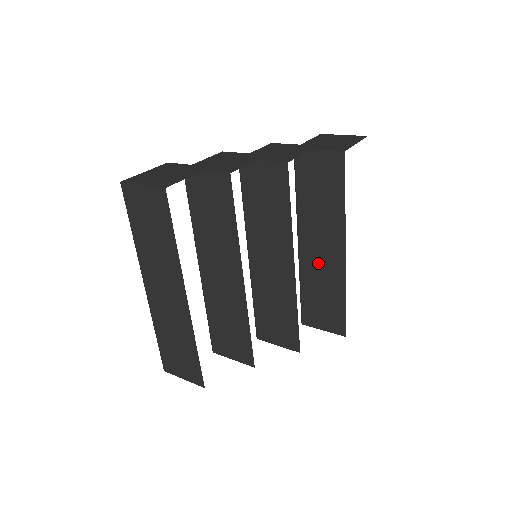
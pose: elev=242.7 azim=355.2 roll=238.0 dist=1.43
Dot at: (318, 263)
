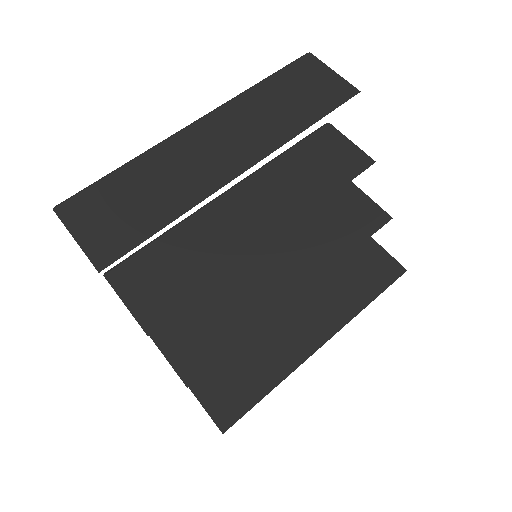
Dot at: (282, 331)
